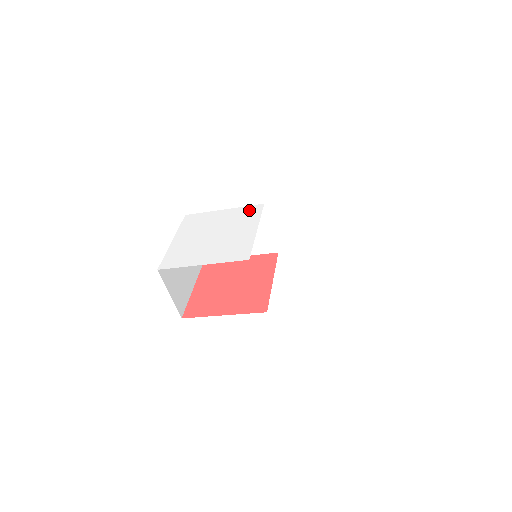
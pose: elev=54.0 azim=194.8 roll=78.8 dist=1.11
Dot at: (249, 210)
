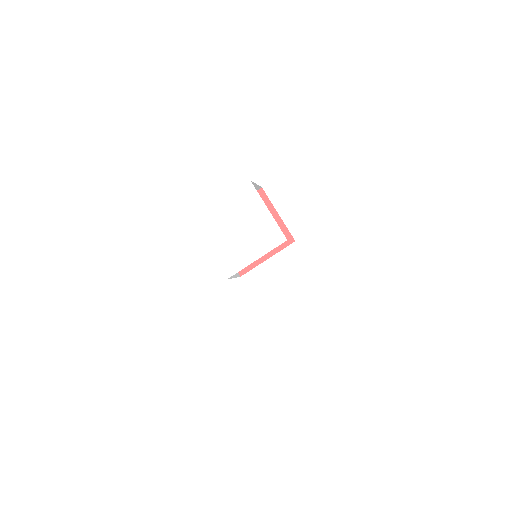
Dot at: (275, 234)
